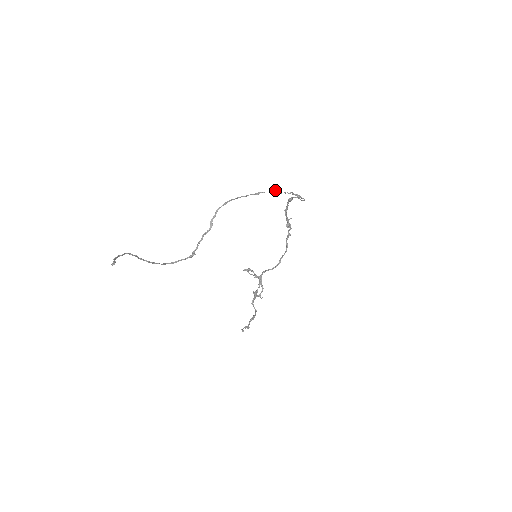
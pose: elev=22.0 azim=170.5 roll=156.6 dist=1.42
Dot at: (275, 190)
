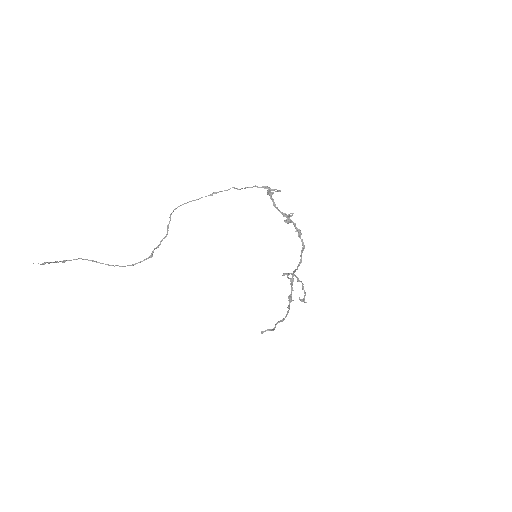
Dot at: (230, 188)
